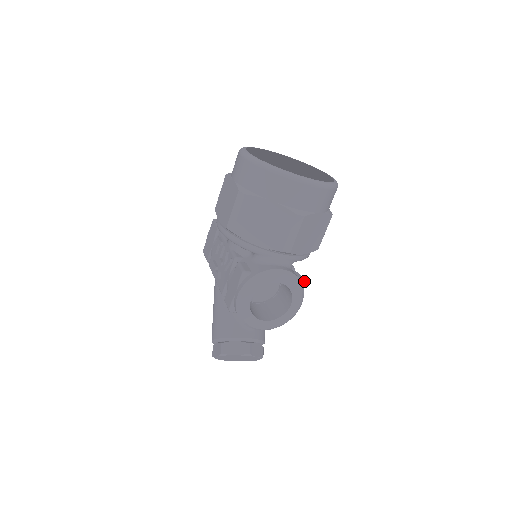
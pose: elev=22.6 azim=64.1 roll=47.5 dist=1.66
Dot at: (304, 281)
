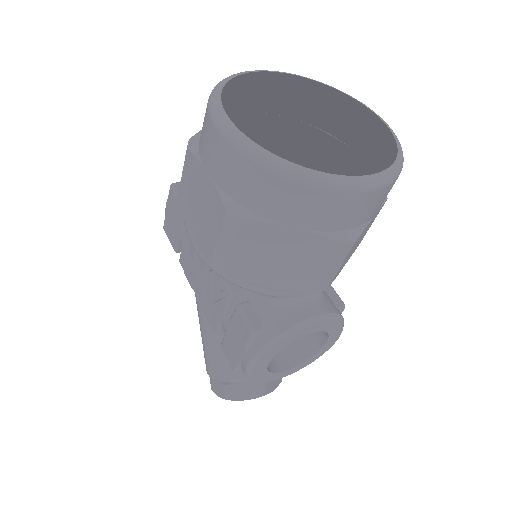
Dot at: (343, 305)
